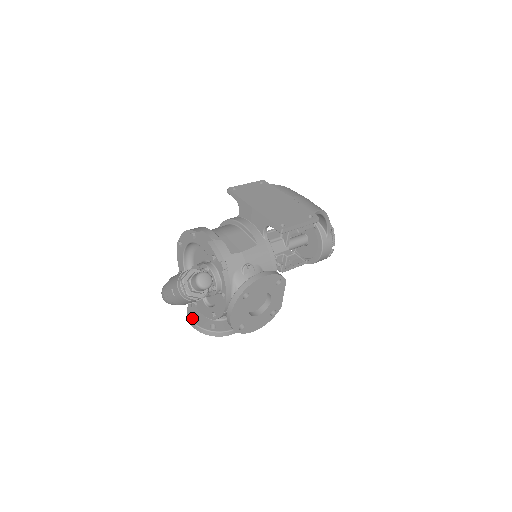
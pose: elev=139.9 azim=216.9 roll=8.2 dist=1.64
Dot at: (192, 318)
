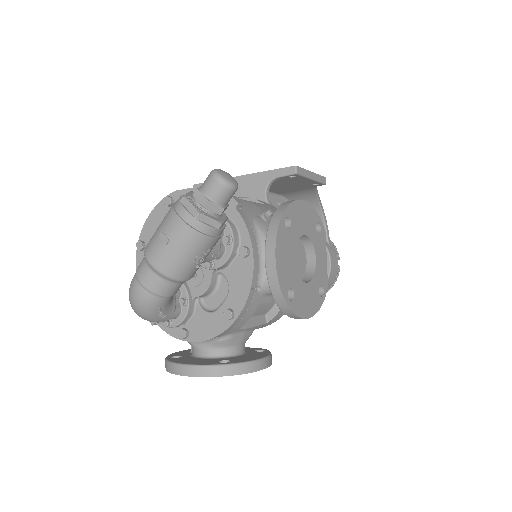
Dot at: (182, 362)
